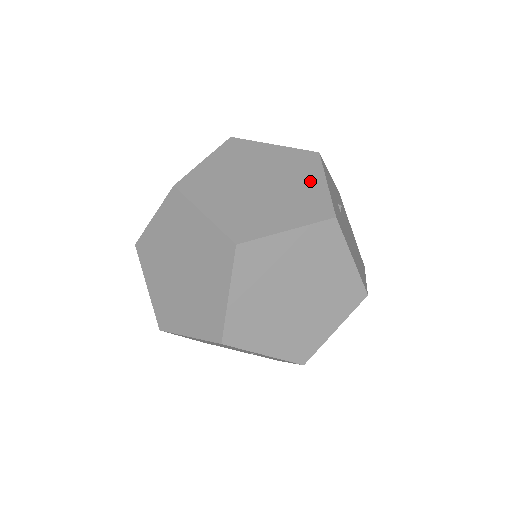
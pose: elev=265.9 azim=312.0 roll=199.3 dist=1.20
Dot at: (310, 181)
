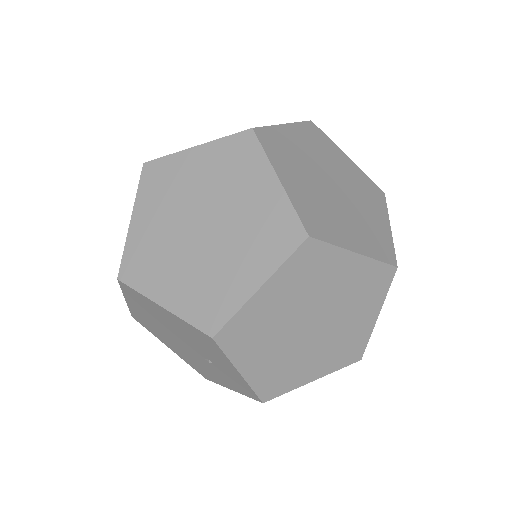
Dot at: (377, 215)
